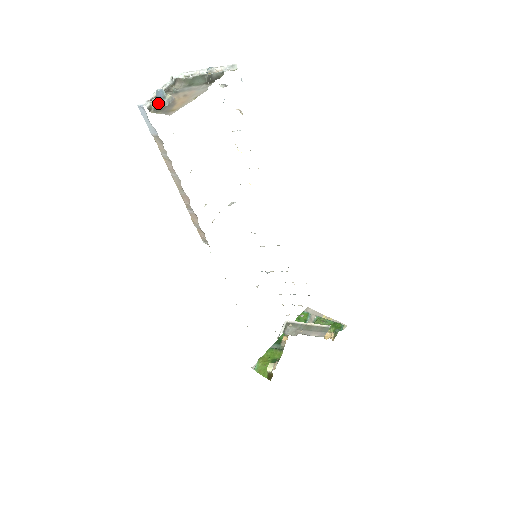
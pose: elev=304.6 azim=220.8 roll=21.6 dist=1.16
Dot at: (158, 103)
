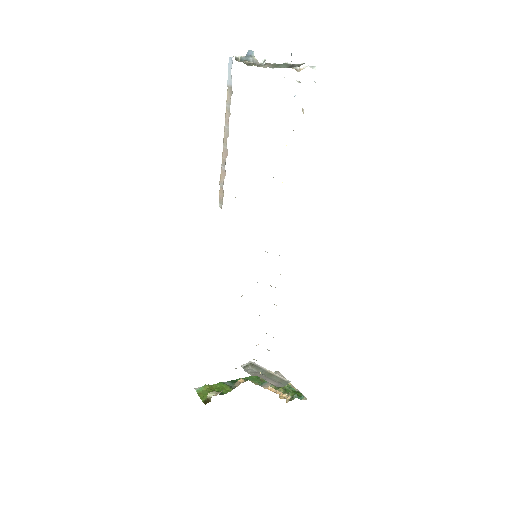
Dot at: (245, 58)
